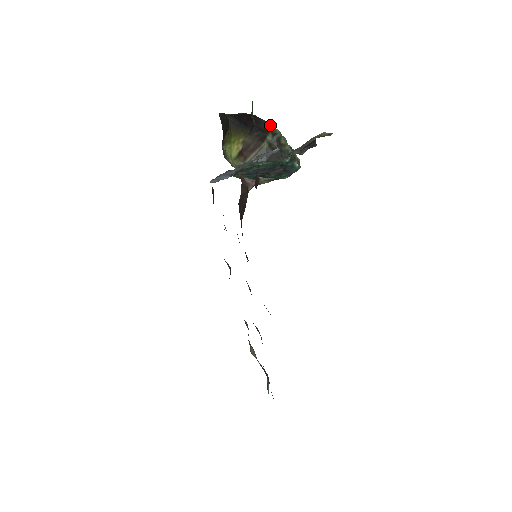
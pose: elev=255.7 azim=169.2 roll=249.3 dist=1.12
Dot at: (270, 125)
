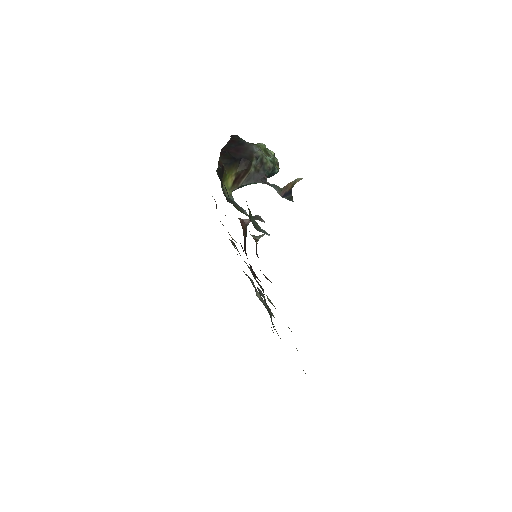
Dot at: (253, 148)
